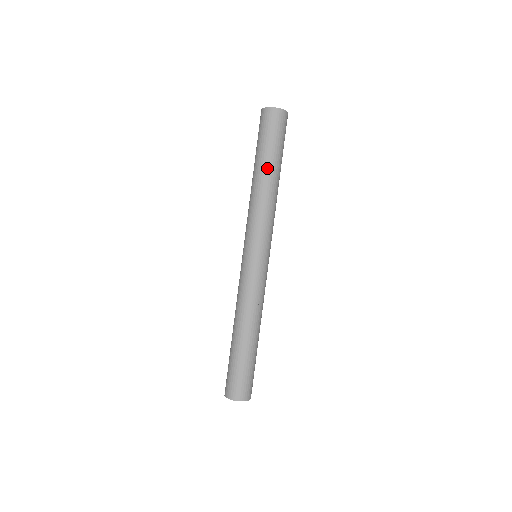
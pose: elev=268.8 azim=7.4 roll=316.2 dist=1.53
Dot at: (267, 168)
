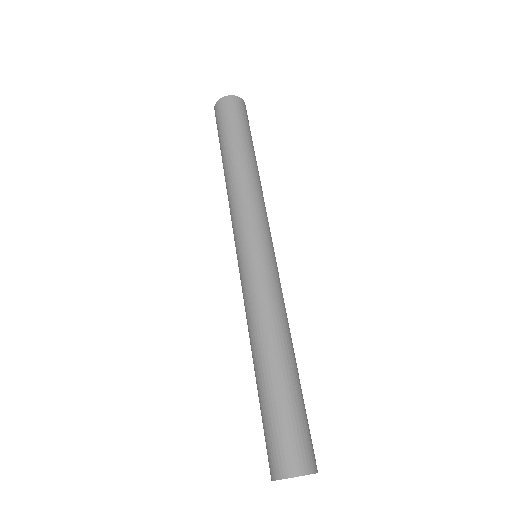
Dot at: (245, 150)
